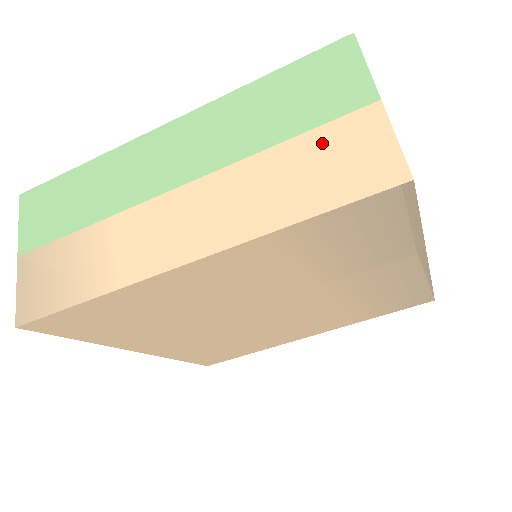
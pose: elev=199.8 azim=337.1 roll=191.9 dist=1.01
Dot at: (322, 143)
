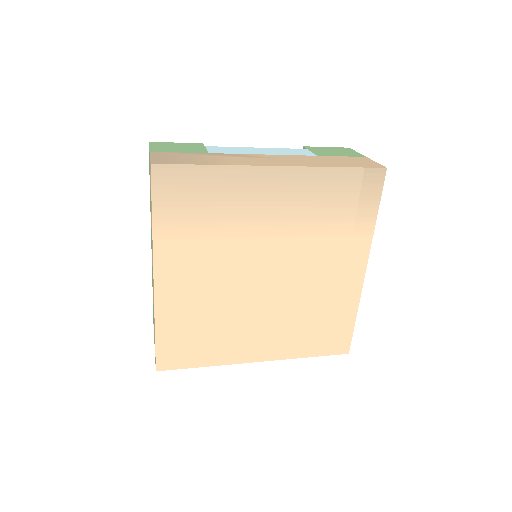
Dot at: (150, 187)
